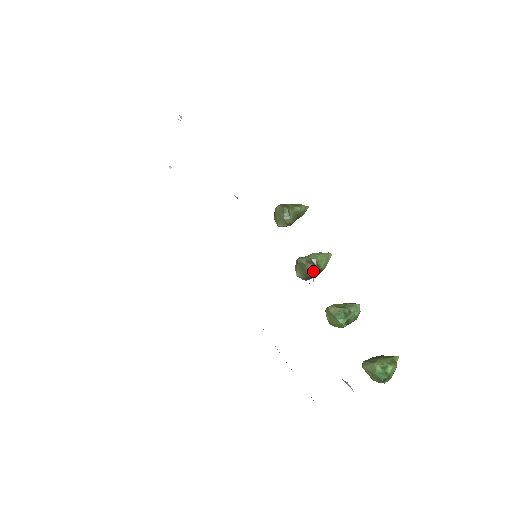
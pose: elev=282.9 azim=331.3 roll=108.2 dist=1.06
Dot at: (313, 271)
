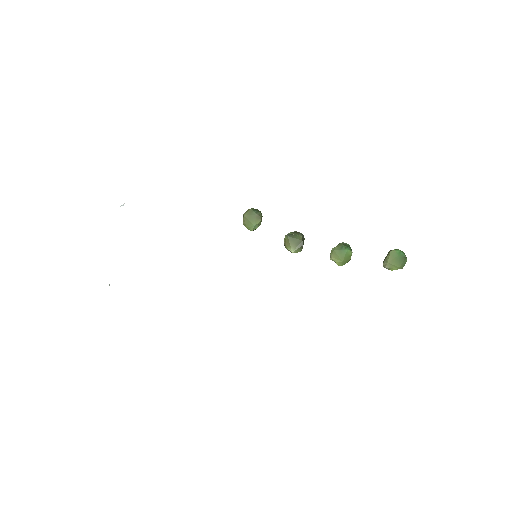
Dot at: occluded
